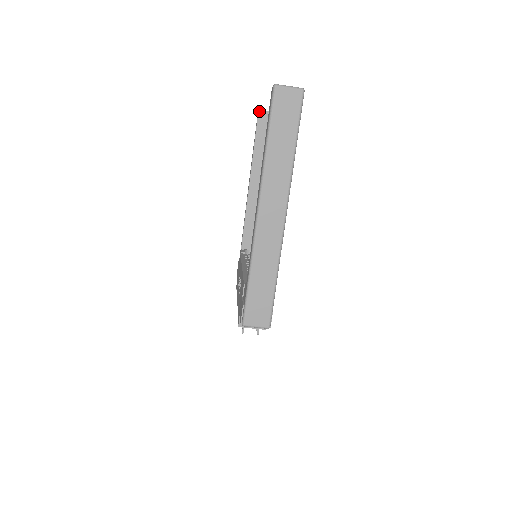
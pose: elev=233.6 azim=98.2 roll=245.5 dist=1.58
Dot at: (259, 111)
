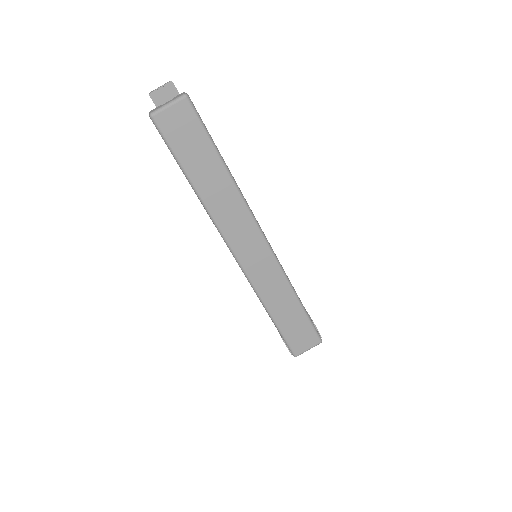
Dot at: (150, 95)
